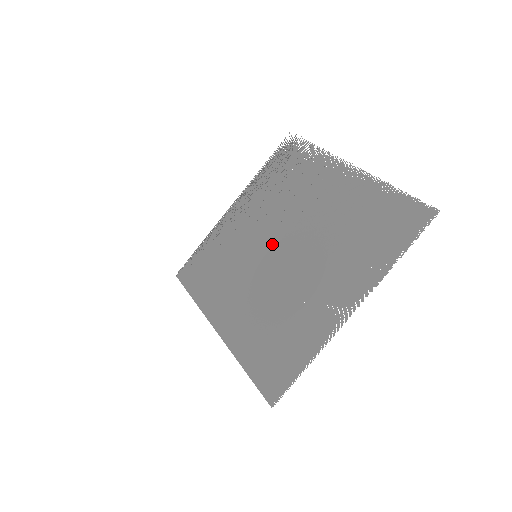
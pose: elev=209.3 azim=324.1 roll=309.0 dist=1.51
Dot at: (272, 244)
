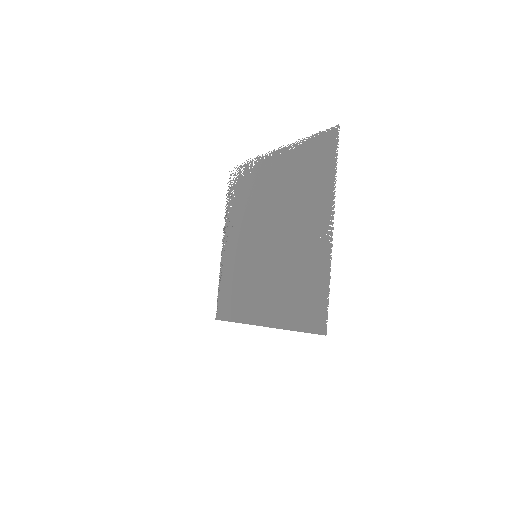
Dot at: (261, 239)
